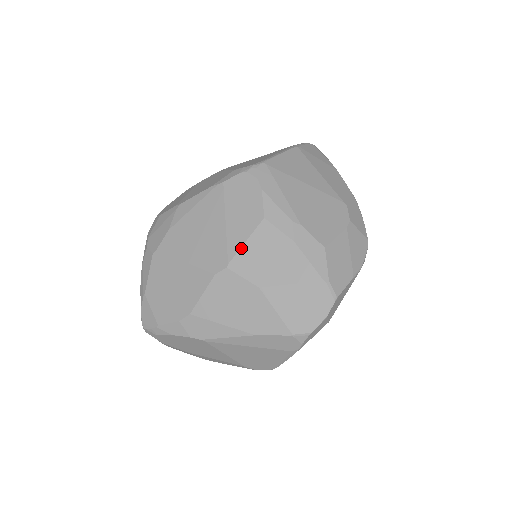
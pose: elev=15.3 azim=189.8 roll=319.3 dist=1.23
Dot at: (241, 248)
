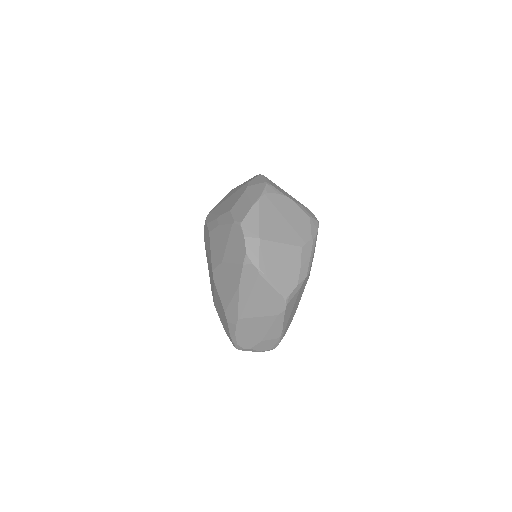
Dot at: (211, 256)
